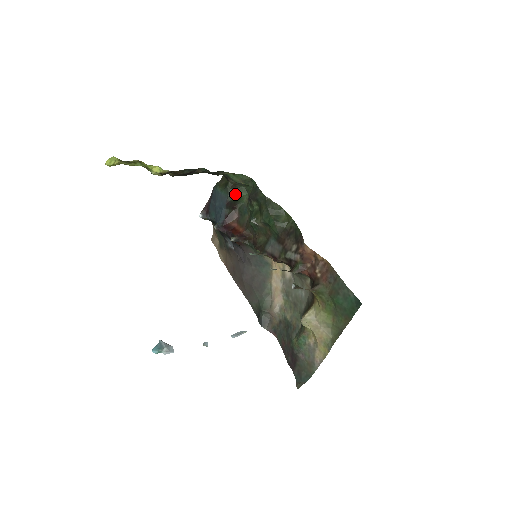
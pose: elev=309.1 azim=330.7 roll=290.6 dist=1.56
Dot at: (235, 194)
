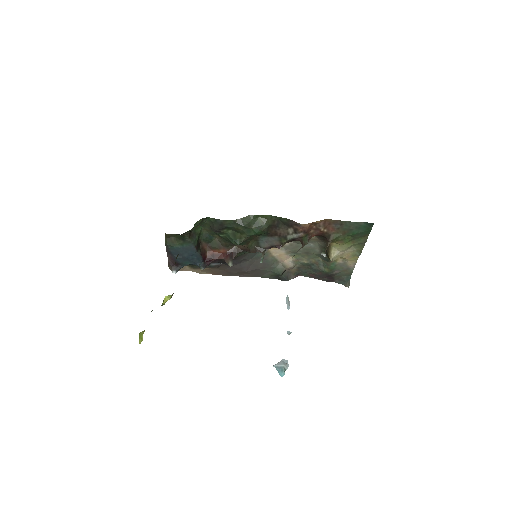
Dot at: (195, 237)
